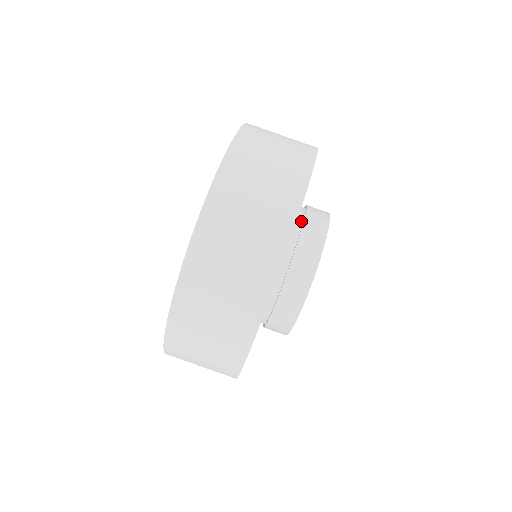
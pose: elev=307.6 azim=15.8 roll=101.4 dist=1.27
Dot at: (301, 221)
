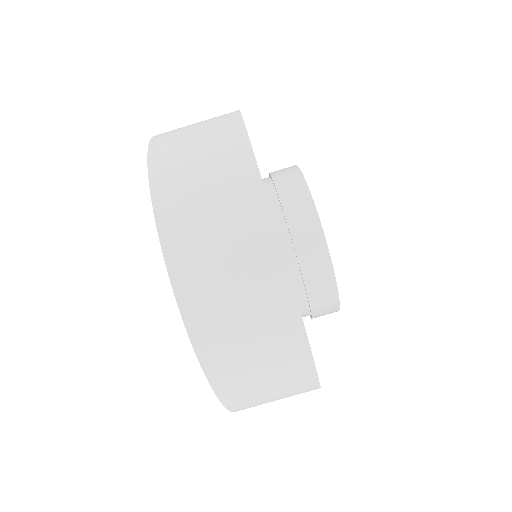
Dot at: (293, 257)
